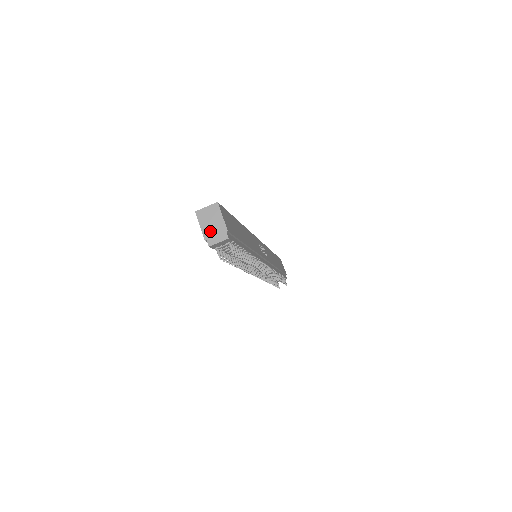
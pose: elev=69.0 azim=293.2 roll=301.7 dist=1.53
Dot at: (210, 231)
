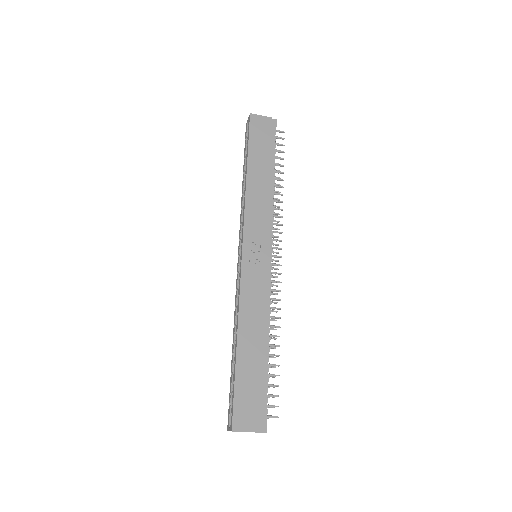
Dot at: occluded
